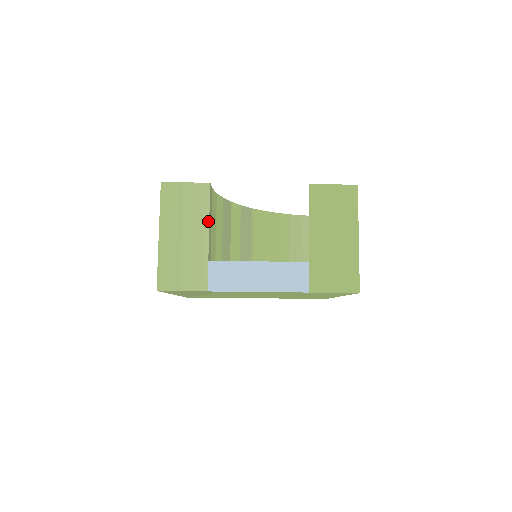
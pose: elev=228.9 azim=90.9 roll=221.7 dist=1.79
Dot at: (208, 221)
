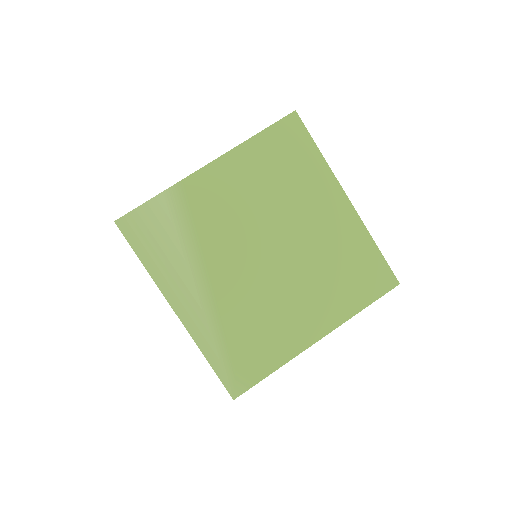
Dot at: occluded
